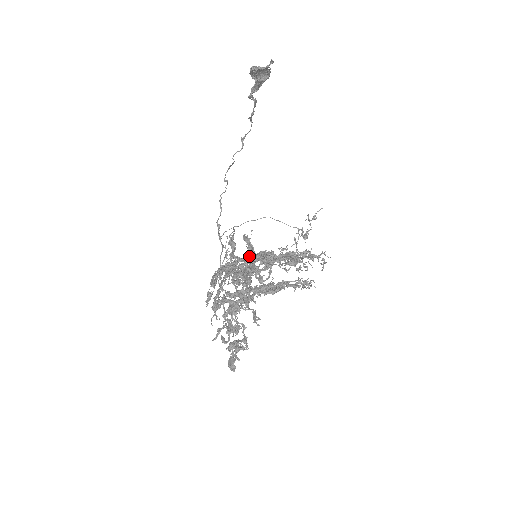
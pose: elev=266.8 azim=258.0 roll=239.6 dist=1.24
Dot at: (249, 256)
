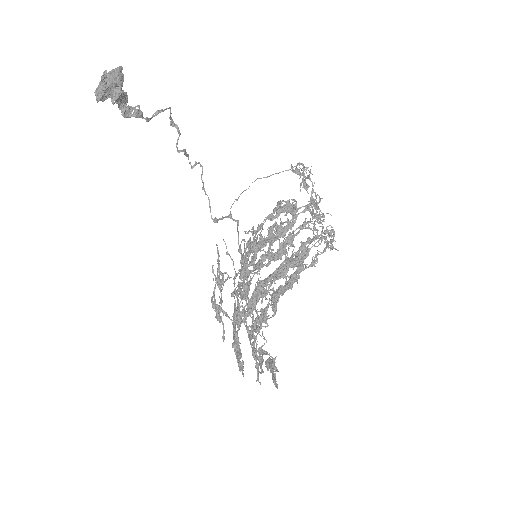
Dot at: (255, 246)
